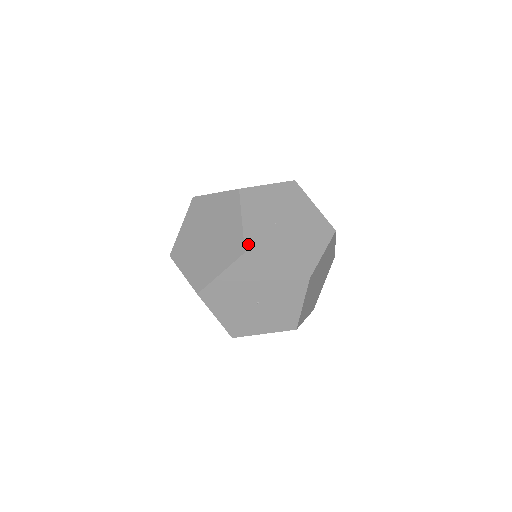
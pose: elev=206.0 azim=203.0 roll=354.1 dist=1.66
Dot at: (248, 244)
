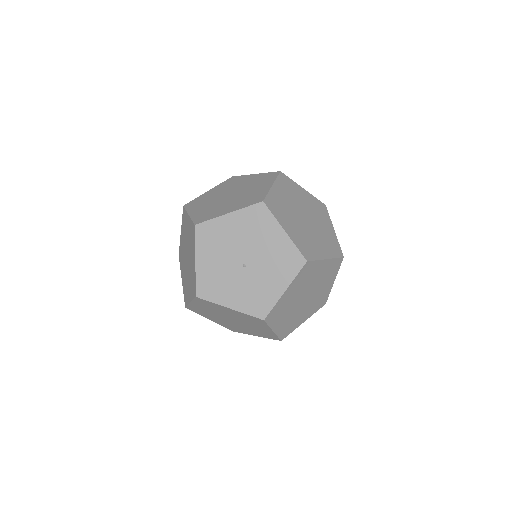
Dot at: (269, 200)
